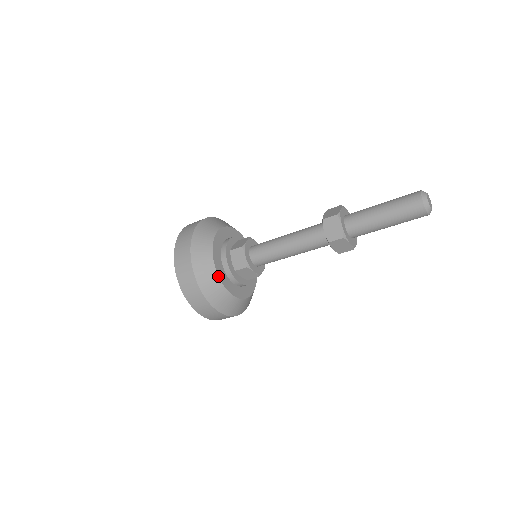
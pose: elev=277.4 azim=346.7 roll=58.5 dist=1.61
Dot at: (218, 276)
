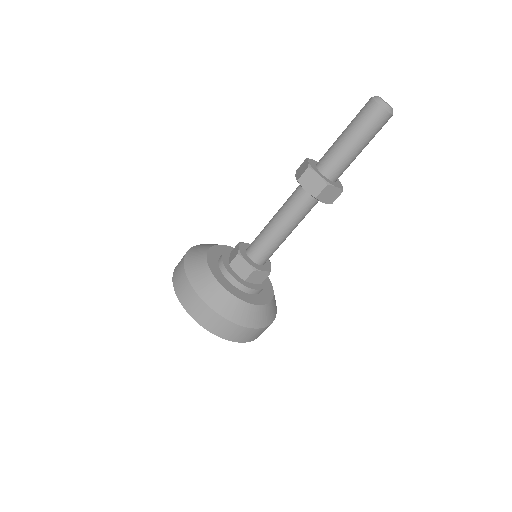
Dot at: (232, 294)
